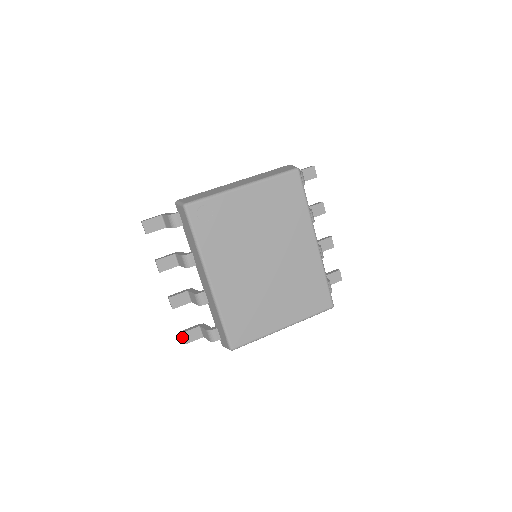
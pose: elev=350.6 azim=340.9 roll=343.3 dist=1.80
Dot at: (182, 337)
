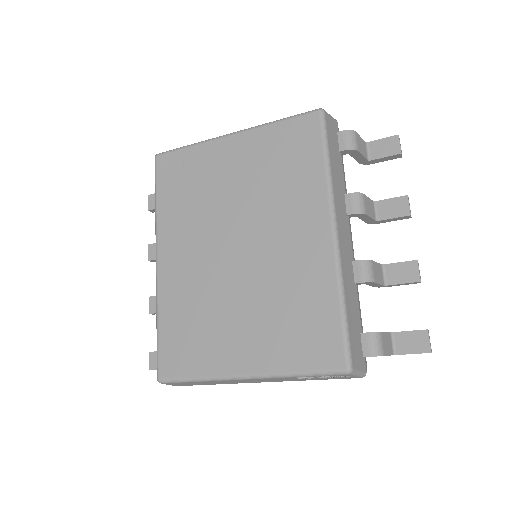
Dot at: (149, 358)
